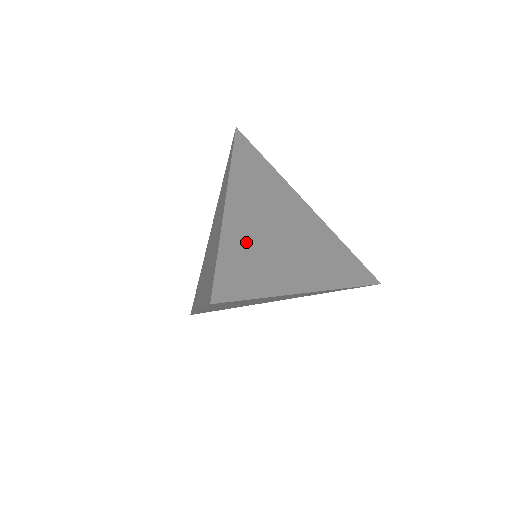
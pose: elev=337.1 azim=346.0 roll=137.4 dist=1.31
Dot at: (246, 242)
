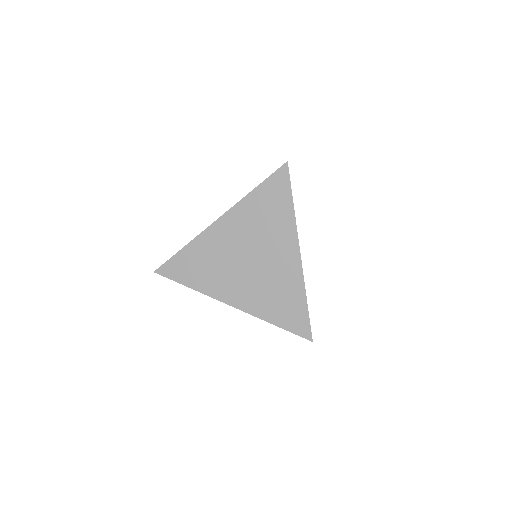
Dot at: occluded
